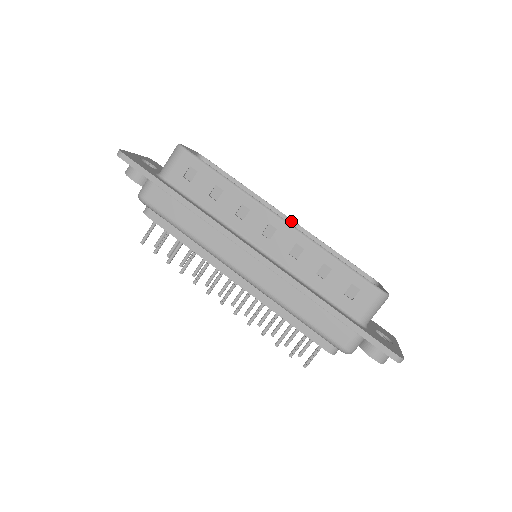
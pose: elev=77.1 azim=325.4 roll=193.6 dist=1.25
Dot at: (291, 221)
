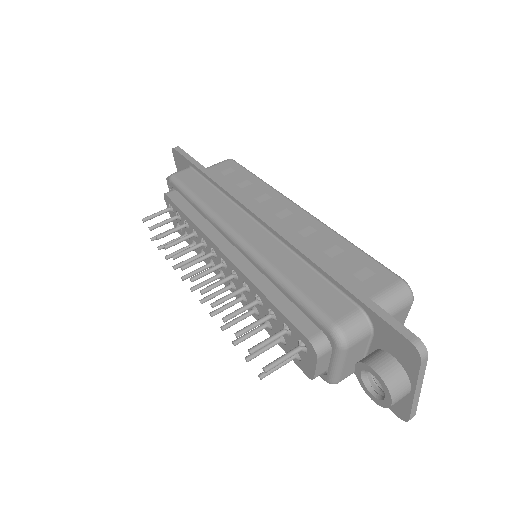
Dot at: occluded
